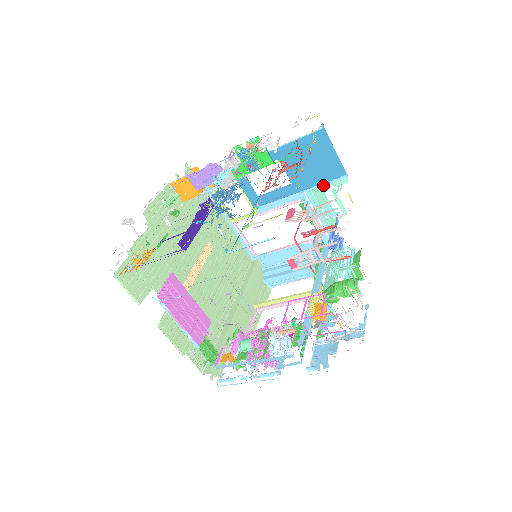
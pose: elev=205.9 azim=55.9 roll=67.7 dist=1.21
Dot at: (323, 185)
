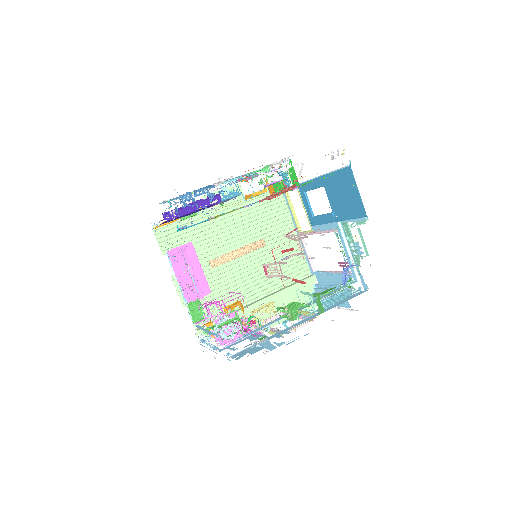
Dot at: (352, 221)
